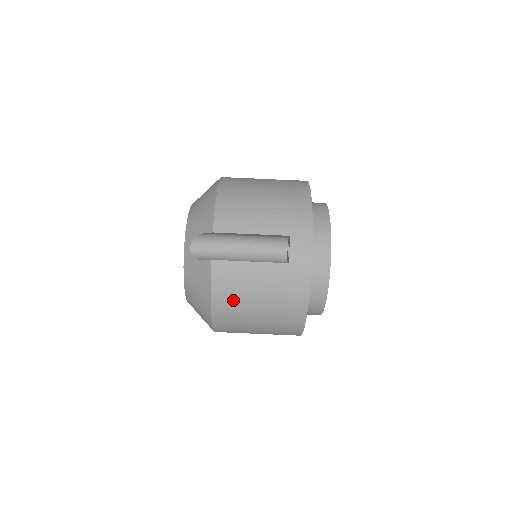
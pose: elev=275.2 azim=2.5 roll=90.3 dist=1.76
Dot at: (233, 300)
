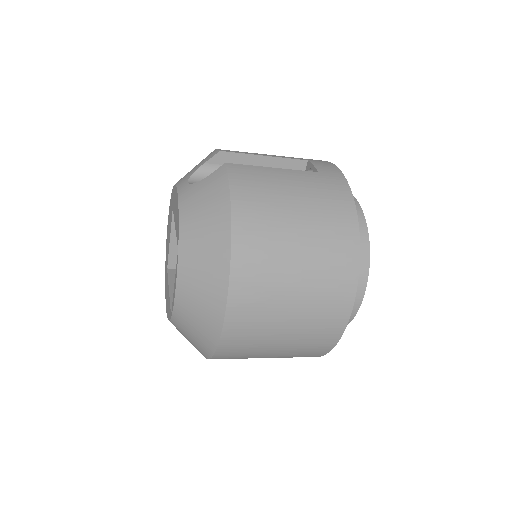
Dot at: (261, 206)
